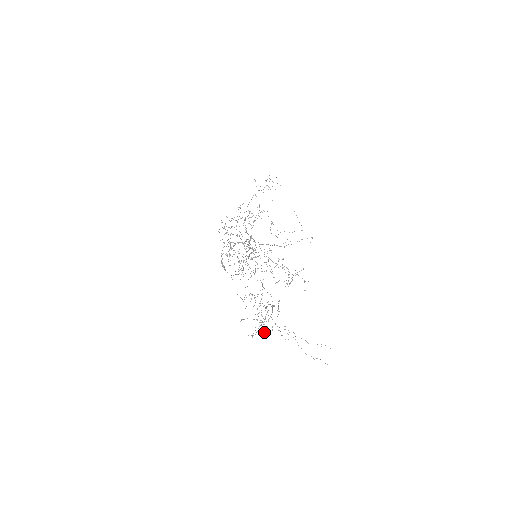
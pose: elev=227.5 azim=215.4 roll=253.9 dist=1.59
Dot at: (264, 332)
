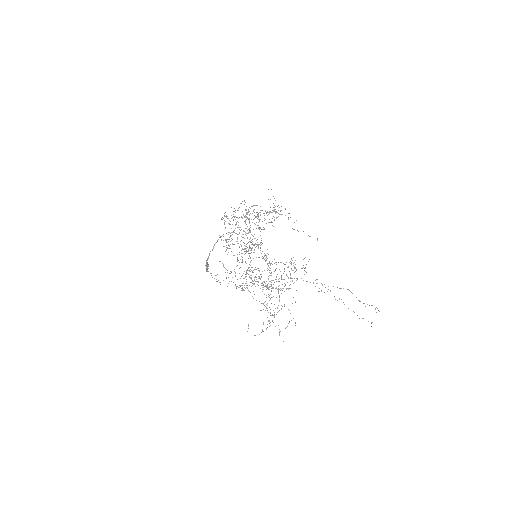
Dot at: occluded
